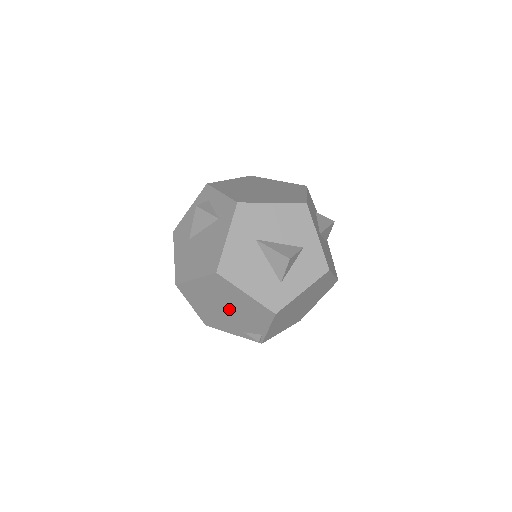
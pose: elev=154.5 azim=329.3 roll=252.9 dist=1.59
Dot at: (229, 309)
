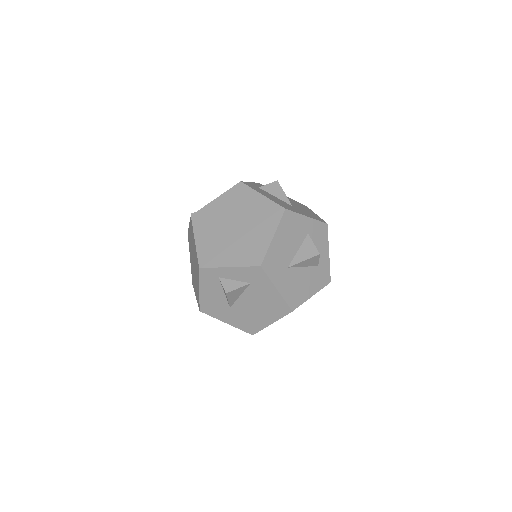
Dot at: occluded
